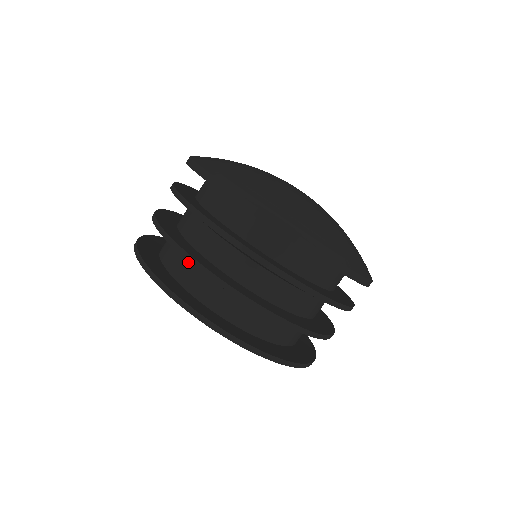
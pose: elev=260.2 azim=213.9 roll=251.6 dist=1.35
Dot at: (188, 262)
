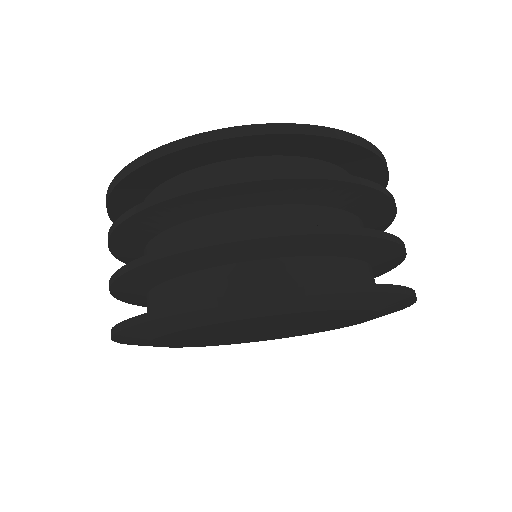
Dot at: (298, 261)
